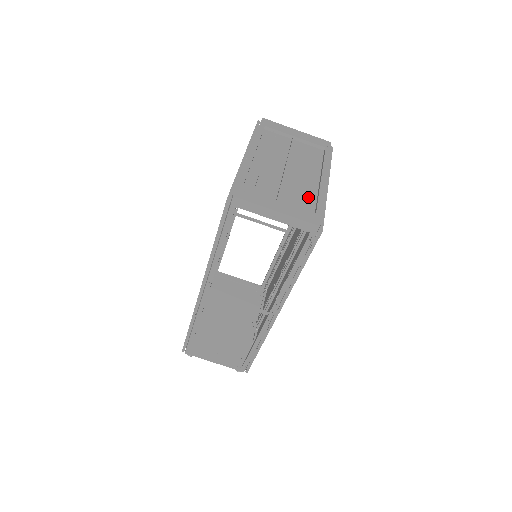
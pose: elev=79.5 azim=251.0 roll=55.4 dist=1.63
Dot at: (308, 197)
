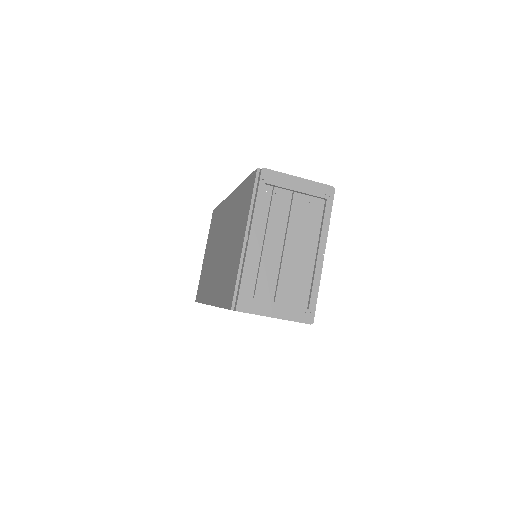
Dot at: (303, 283)
